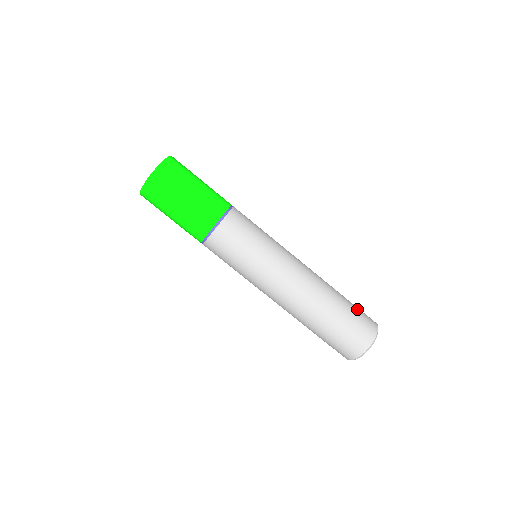
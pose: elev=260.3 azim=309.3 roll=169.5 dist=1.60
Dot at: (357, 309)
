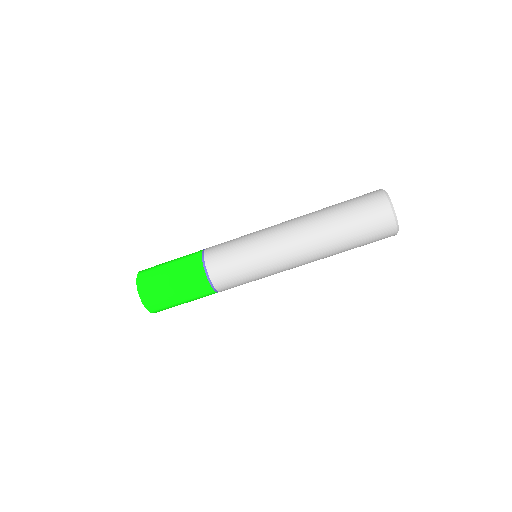
Dot at: (354, 199)
